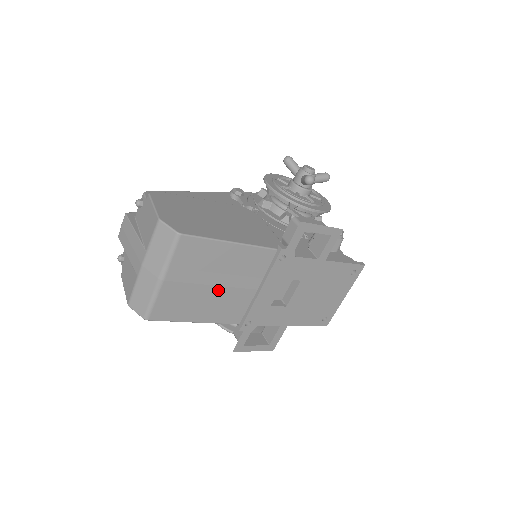
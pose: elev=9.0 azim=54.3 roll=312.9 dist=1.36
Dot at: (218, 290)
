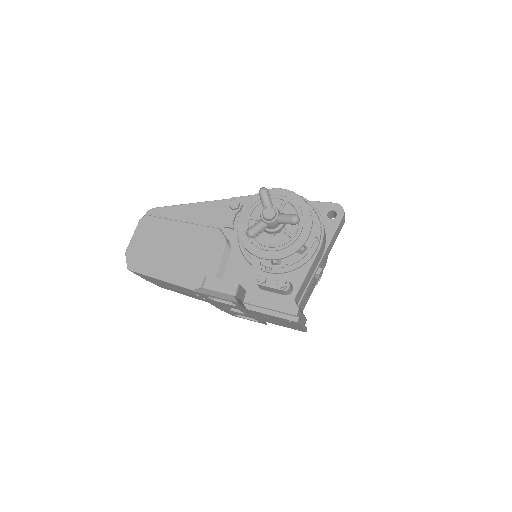
Dot at: occluded
